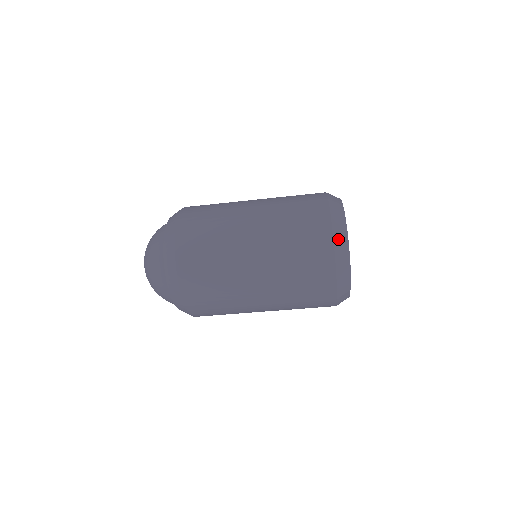
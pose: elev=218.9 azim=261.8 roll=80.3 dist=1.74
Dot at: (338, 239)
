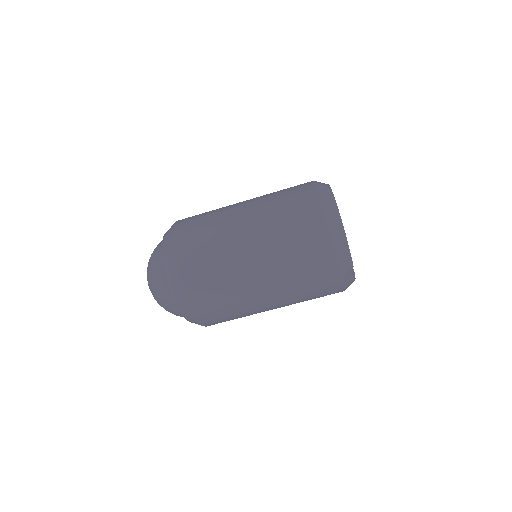
Dot at: (329, 214)
